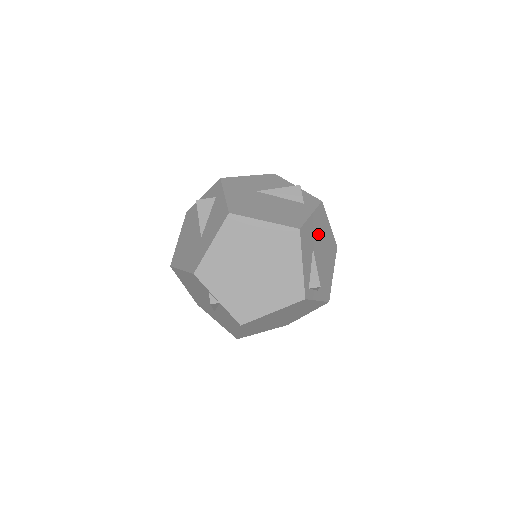
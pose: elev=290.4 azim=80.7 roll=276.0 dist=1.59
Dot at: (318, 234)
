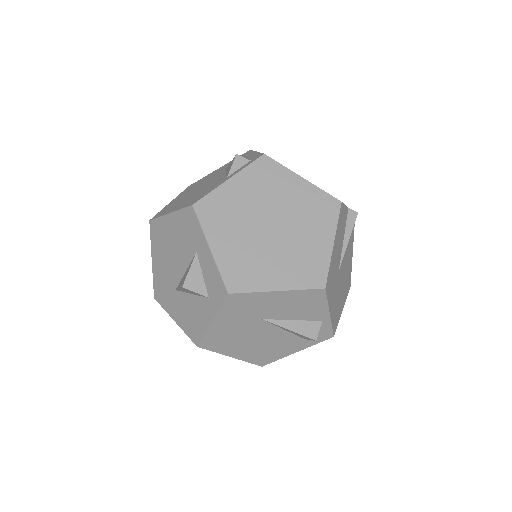
Dot at: occluded
